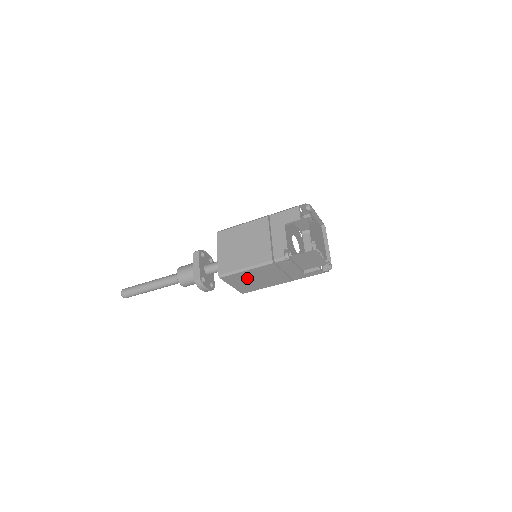
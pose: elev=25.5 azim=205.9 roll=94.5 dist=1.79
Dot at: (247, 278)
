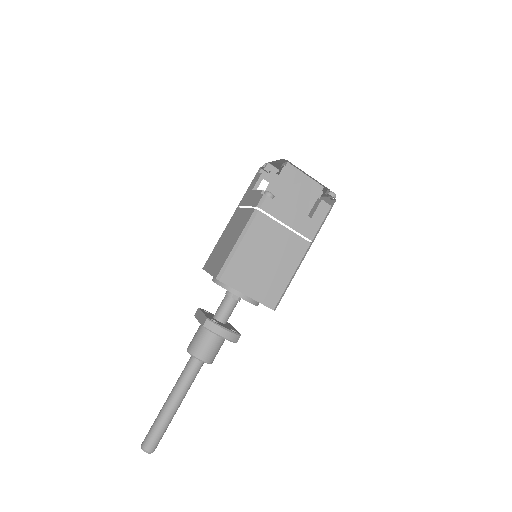
Dot at: (253, 264)
